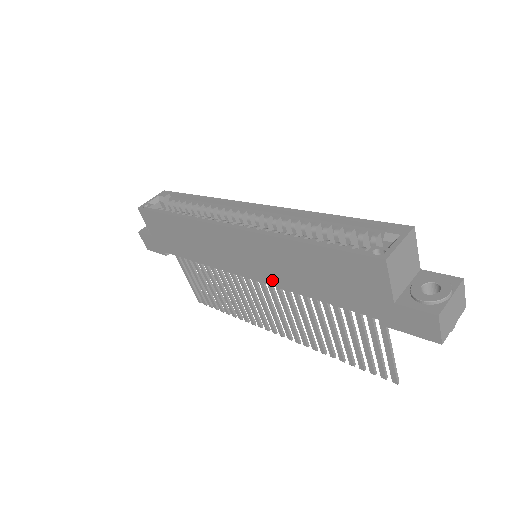
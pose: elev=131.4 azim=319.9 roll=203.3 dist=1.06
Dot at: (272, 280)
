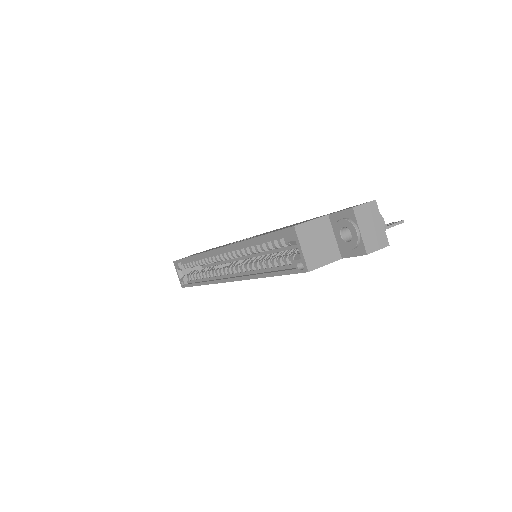
Dot at: occluded
